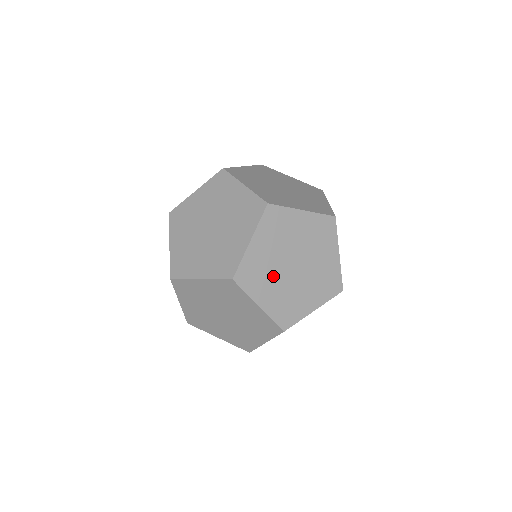
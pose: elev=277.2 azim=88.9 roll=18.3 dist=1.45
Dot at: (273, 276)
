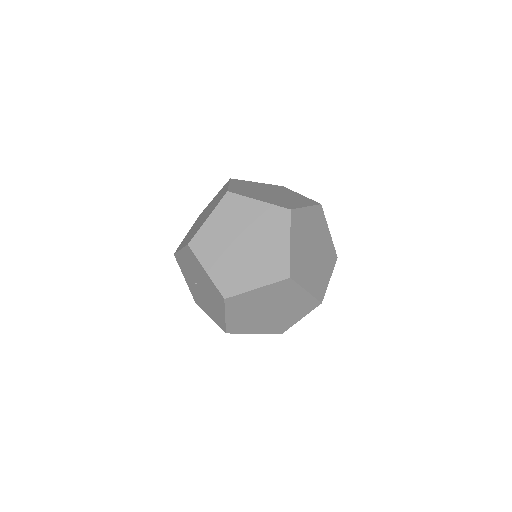
Dot at: (258, 194)
